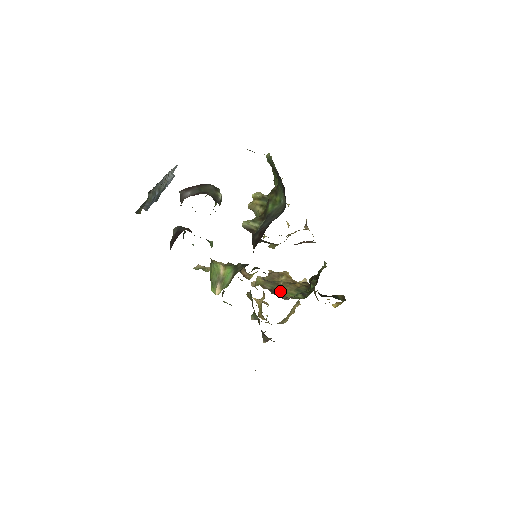
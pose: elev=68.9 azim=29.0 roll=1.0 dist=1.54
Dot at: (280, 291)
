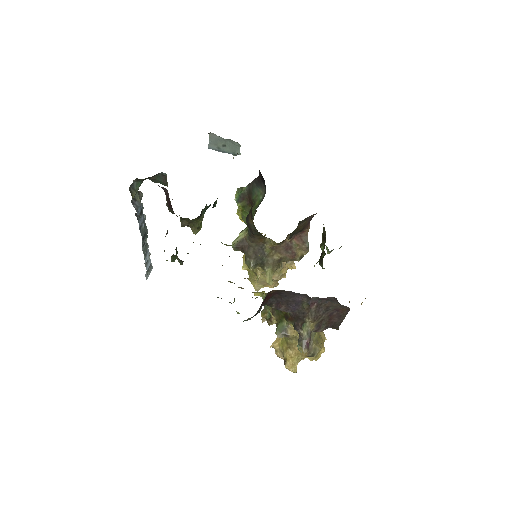
Dot at: occluded
